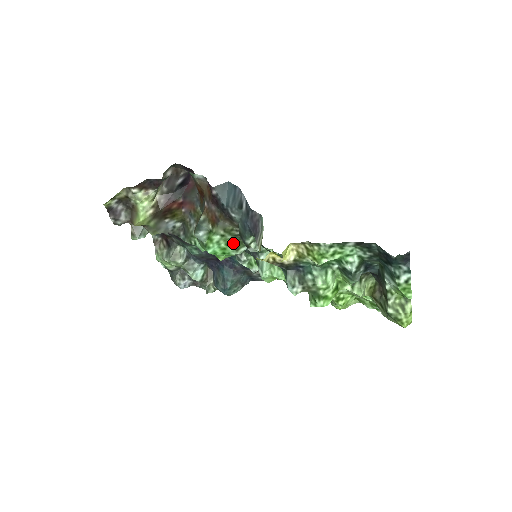
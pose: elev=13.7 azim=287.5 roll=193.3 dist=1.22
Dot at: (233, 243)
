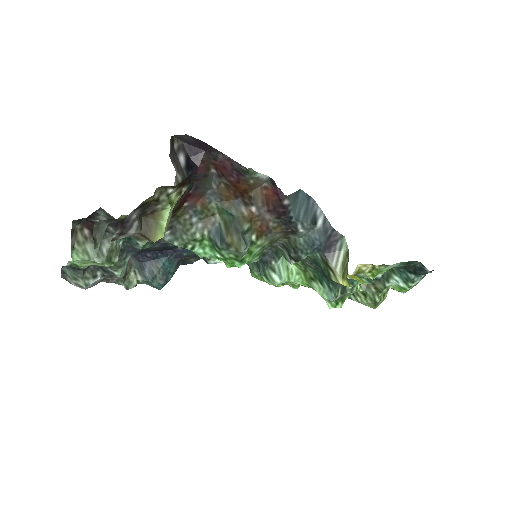
Dot at: (262, 251)
